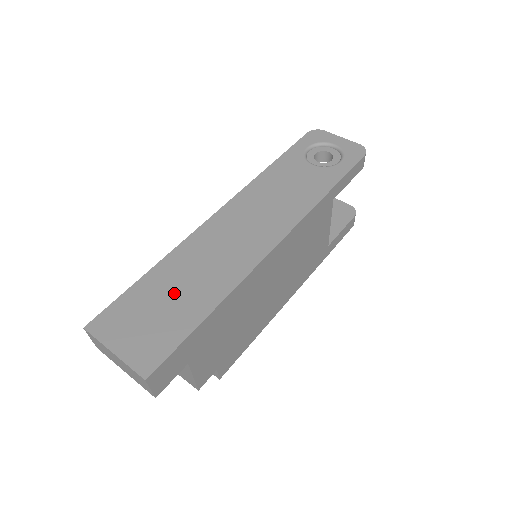
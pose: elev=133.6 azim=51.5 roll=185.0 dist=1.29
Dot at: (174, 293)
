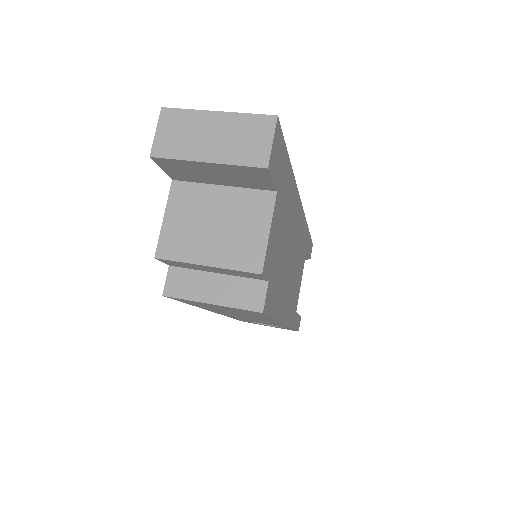
Dot at: occluded
